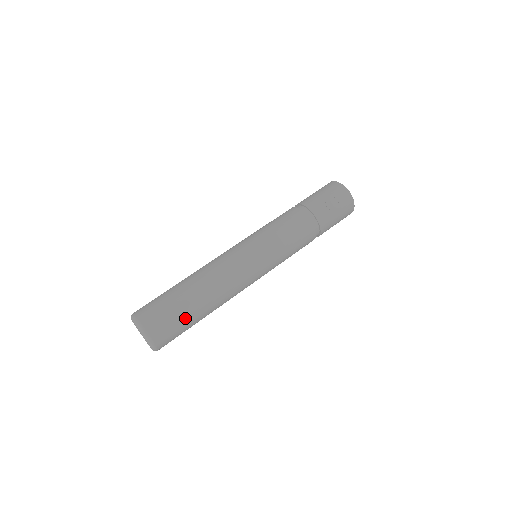
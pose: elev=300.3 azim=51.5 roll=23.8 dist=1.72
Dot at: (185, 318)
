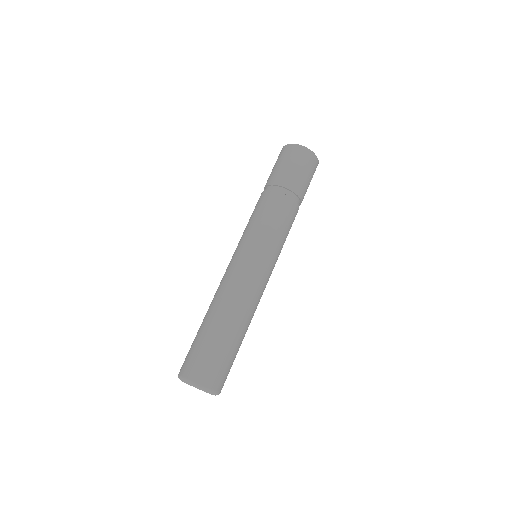
Dot at: occluded
